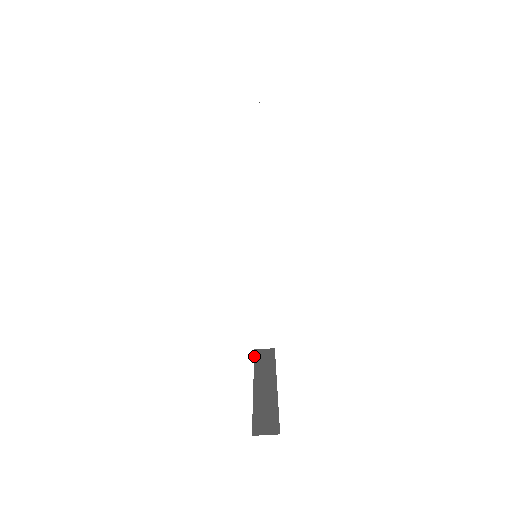
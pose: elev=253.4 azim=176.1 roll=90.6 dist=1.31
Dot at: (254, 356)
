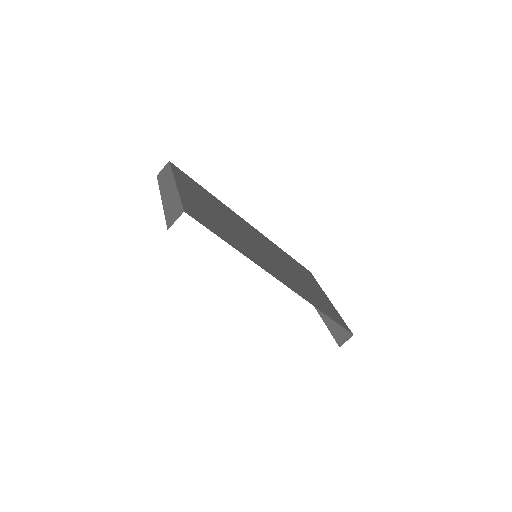
Dot at: occluded
